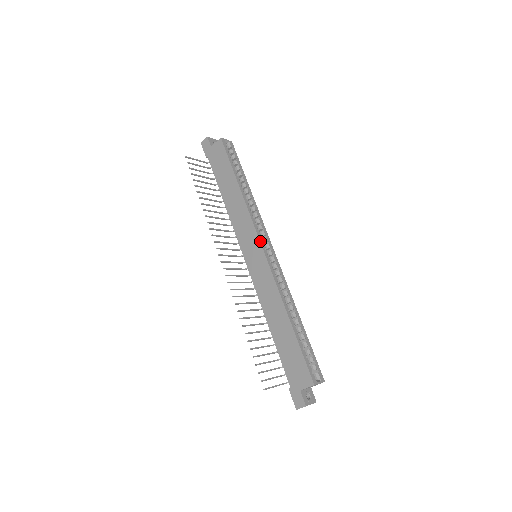
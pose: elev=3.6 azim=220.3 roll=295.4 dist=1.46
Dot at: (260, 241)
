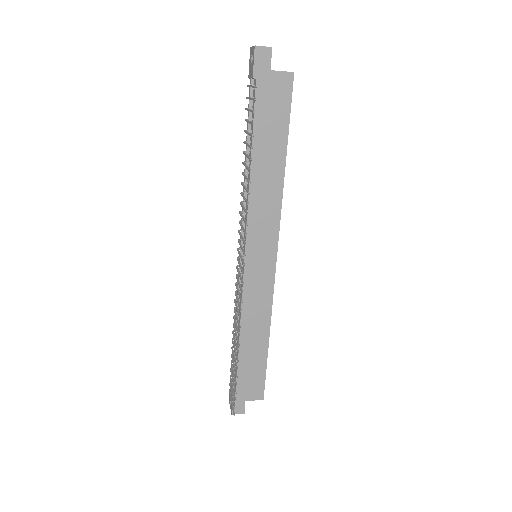
Dot at: occluded
